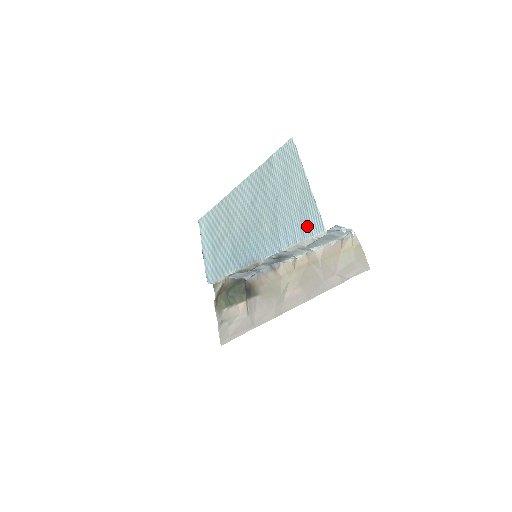
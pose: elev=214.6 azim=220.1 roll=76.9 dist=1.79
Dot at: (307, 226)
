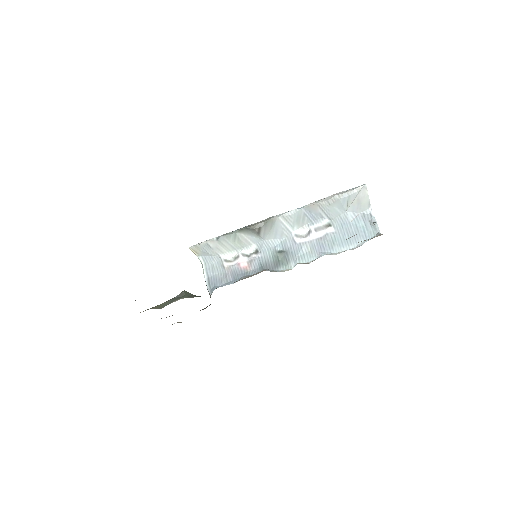
Dot at: occluded
